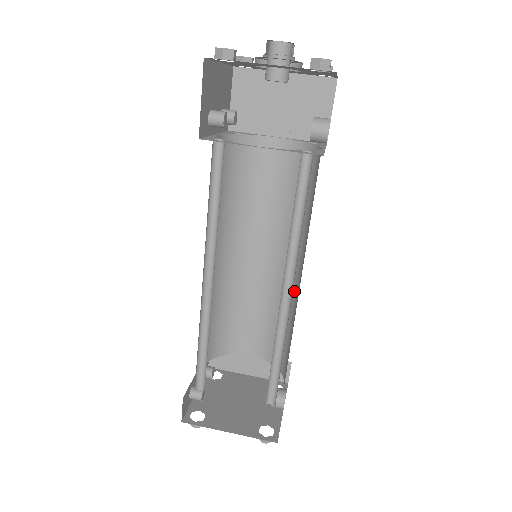
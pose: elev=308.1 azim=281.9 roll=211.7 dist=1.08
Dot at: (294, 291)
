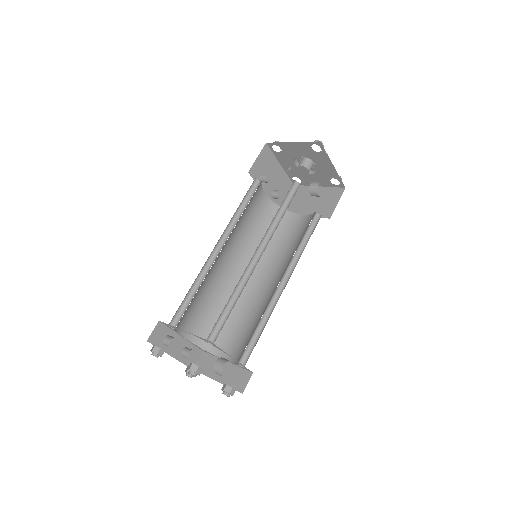
Dot at: occluded
